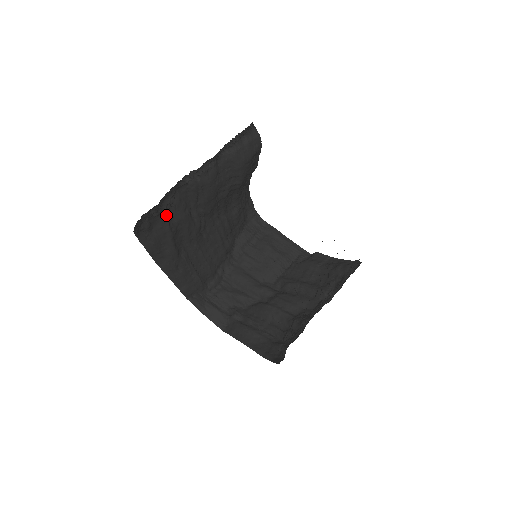
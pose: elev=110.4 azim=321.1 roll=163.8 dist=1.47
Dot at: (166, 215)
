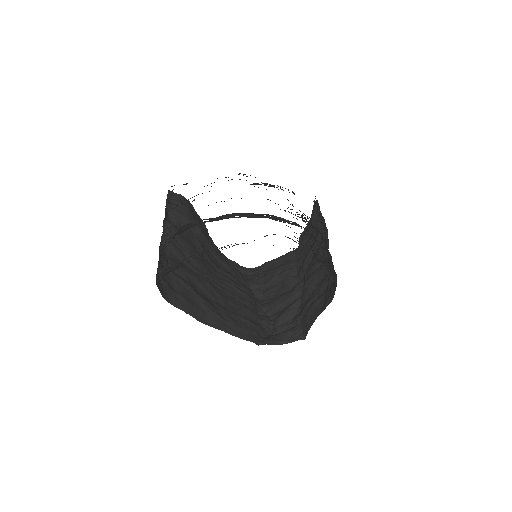
Dot at: (172, 272)
